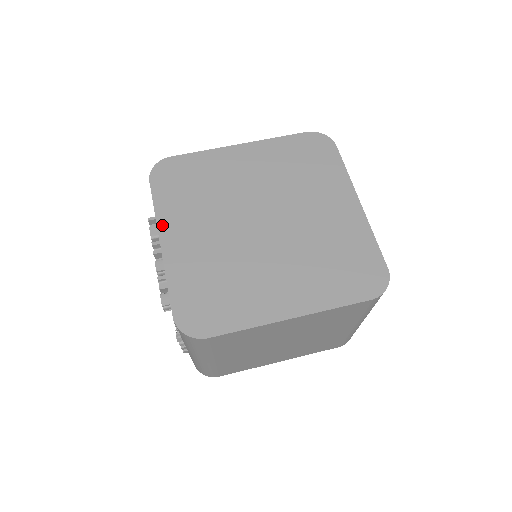
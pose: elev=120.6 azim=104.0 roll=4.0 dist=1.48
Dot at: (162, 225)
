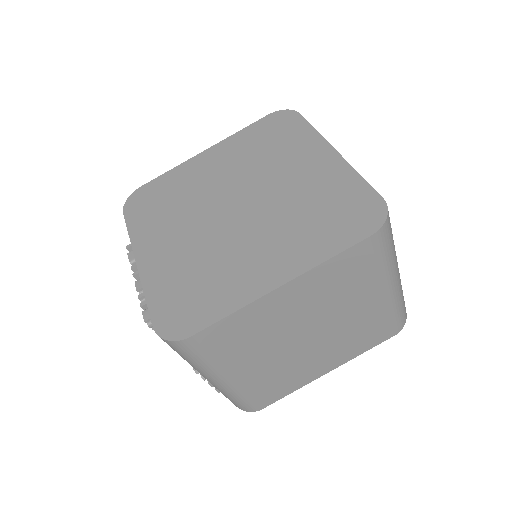
Dot at: (137, 246)
